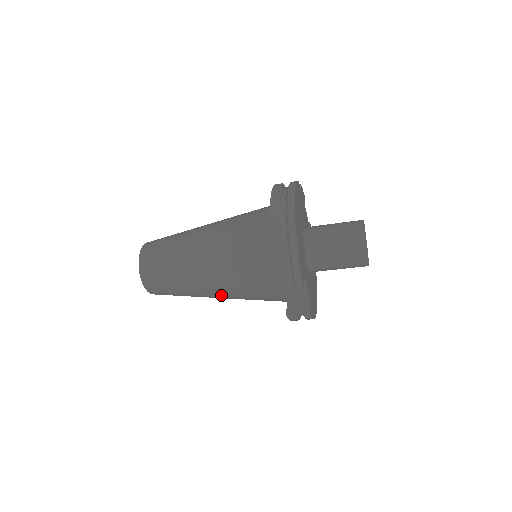
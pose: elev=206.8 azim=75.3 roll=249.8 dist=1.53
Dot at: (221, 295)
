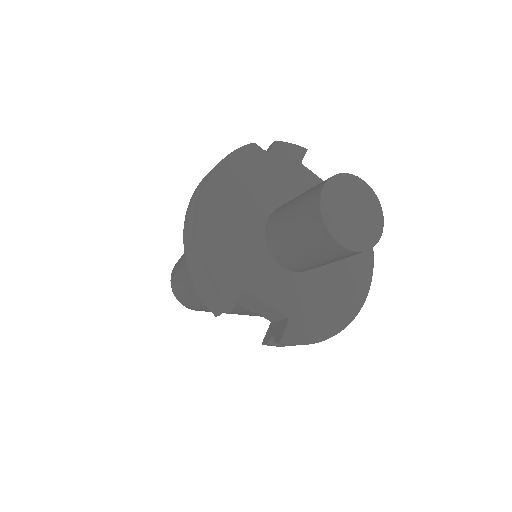
Dot at: occluded
